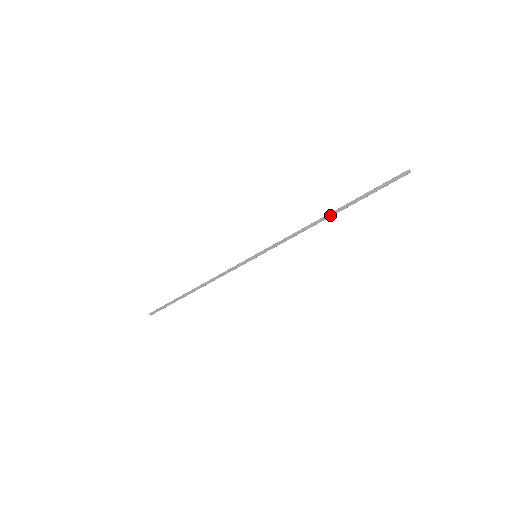
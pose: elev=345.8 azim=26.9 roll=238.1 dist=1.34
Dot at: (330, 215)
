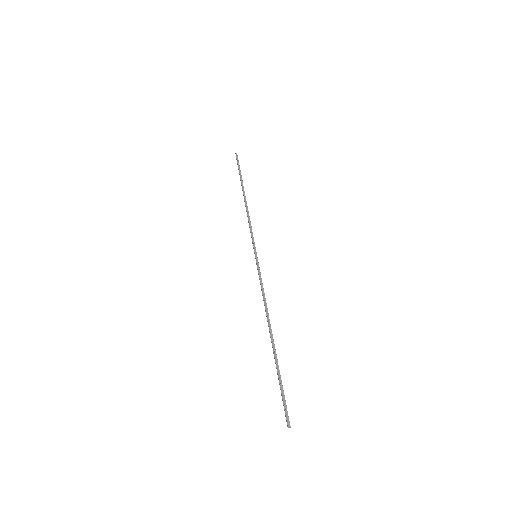
Dot at: (270, 335)
